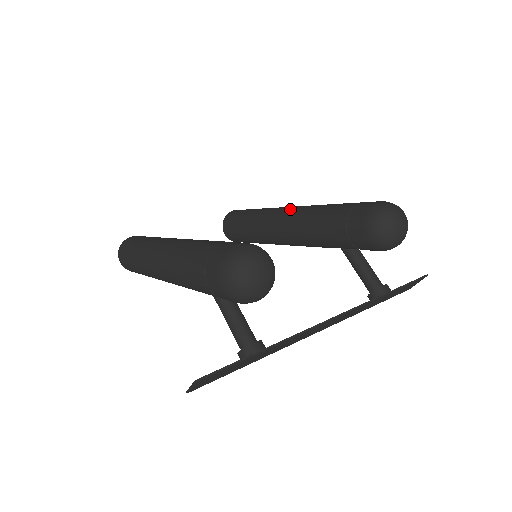
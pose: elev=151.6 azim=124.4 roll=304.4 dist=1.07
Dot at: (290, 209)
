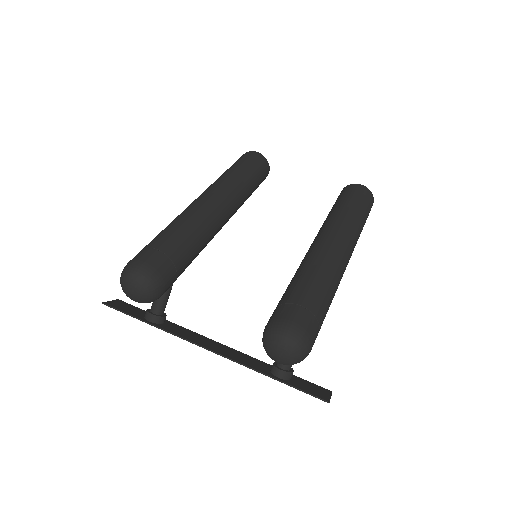
Dot at: (324, 243)
